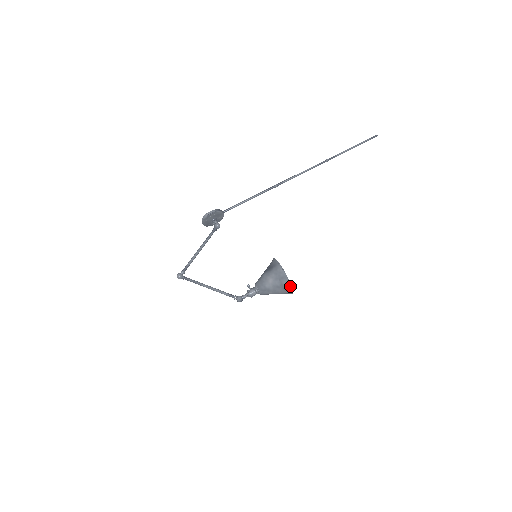
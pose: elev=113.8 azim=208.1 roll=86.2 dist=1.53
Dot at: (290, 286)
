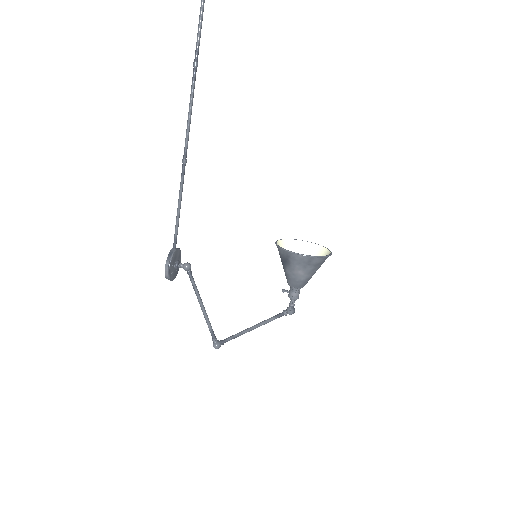
Dot at: (324, 257)
